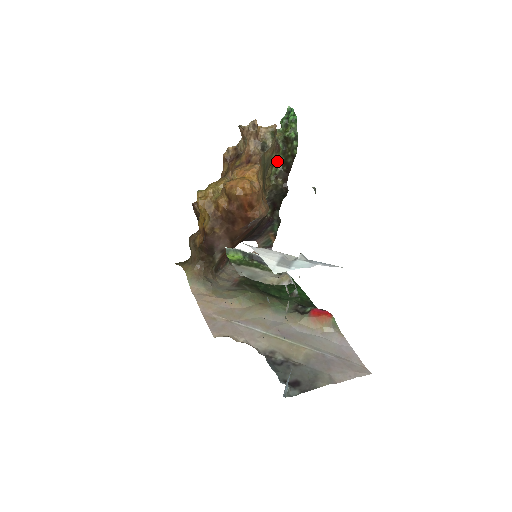
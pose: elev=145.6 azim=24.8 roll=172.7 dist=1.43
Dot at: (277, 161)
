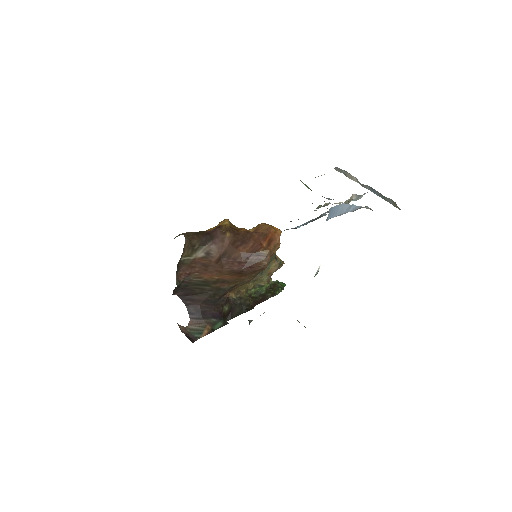
Dot at: (259, 289)
